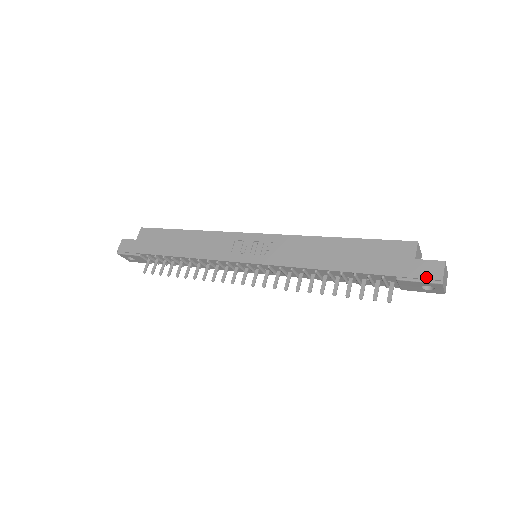
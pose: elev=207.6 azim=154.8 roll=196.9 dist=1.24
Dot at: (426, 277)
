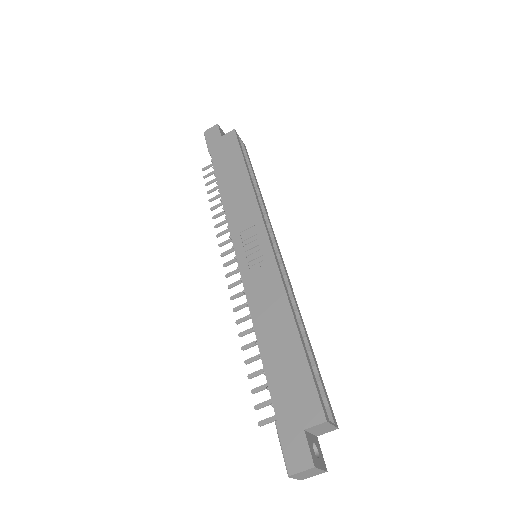
Dot at: (287, 454)
